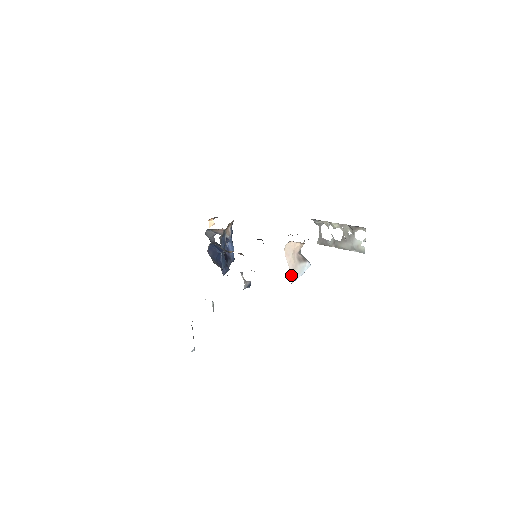
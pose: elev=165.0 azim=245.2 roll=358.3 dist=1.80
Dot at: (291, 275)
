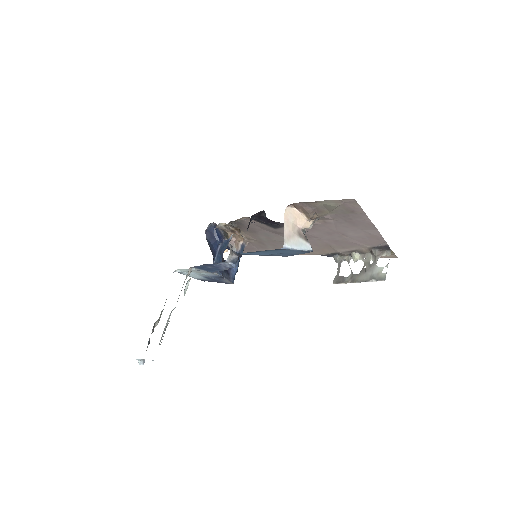
Dot at: (284, 238)
